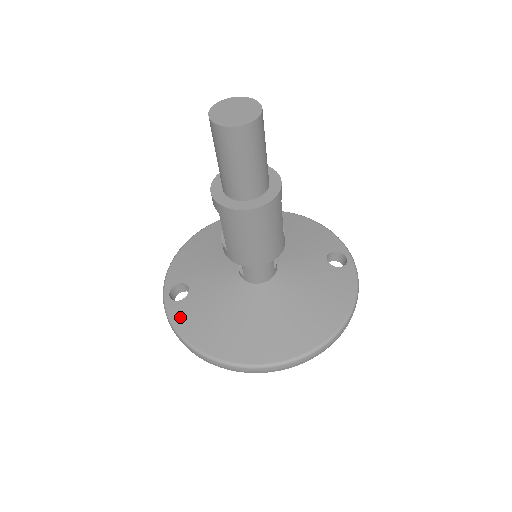
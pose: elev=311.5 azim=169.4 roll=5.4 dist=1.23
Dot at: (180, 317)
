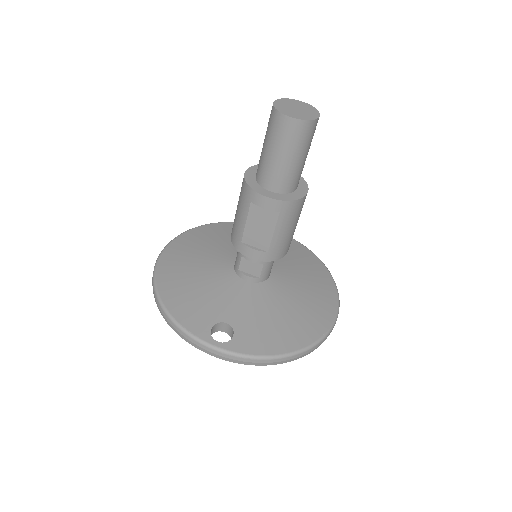
Dot at: (252, 346)
